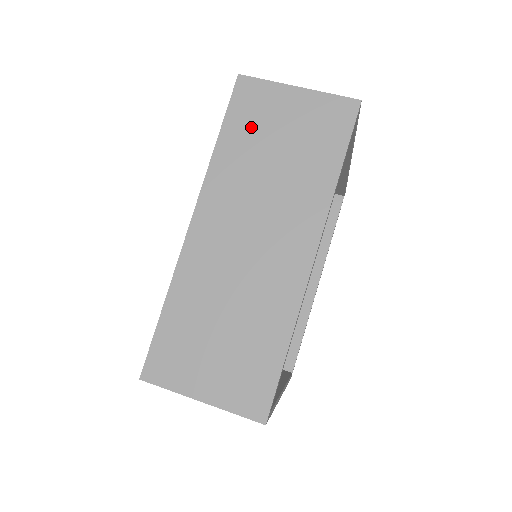
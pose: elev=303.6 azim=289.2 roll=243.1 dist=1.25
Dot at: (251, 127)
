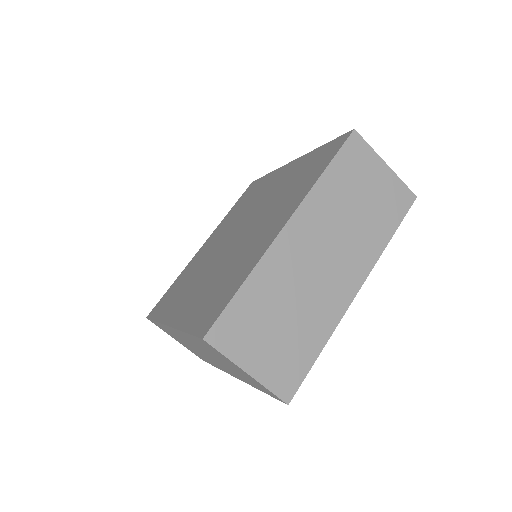
Dot at: (209, 349)
